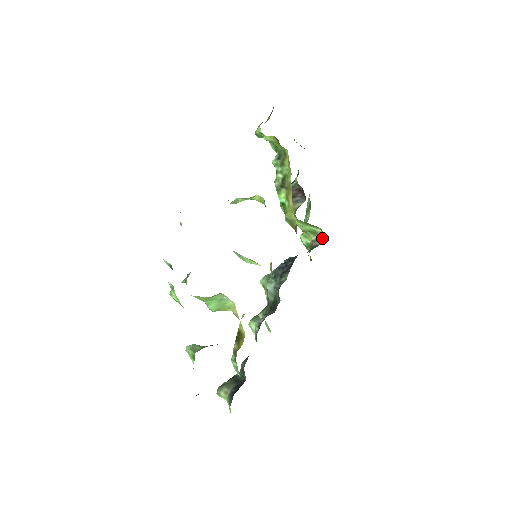
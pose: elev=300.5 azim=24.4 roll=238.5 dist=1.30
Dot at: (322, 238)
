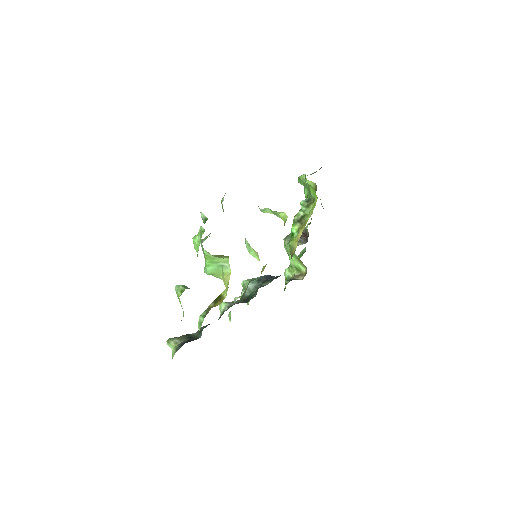
Dot at: (303, 276)
